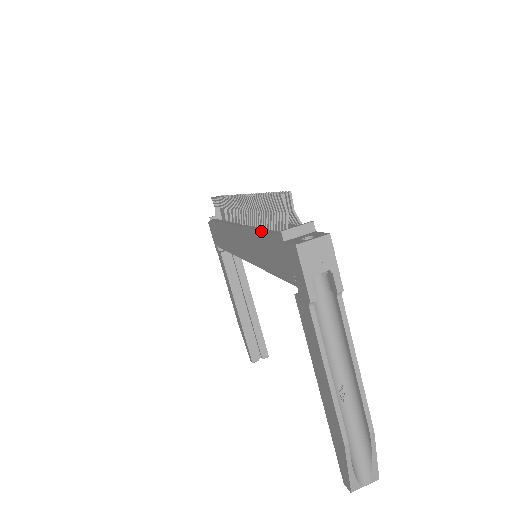
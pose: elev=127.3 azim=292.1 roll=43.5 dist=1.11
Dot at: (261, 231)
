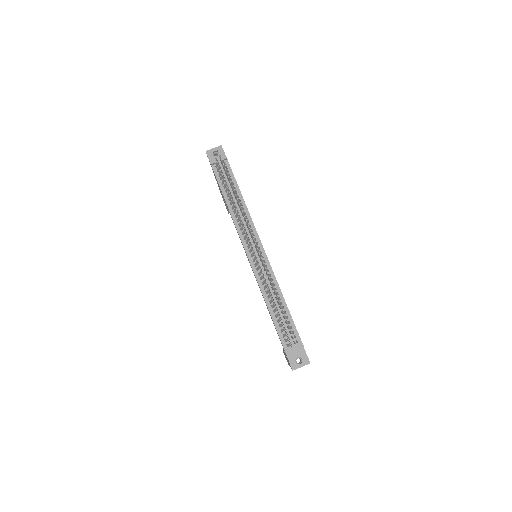
Dot at: (271, 317)
